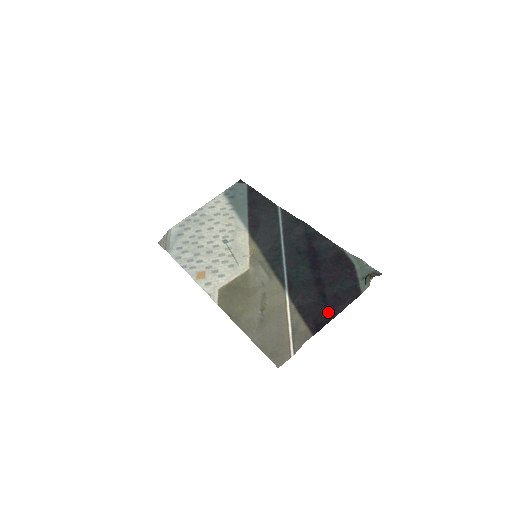
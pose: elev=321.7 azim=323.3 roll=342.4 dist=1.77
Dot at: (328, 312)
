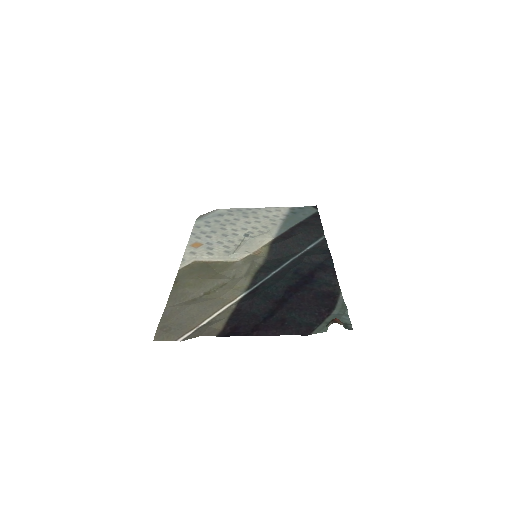
Dot at: (256, 328)
